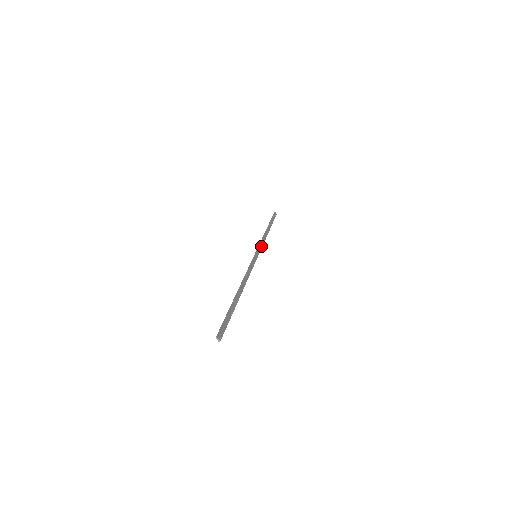
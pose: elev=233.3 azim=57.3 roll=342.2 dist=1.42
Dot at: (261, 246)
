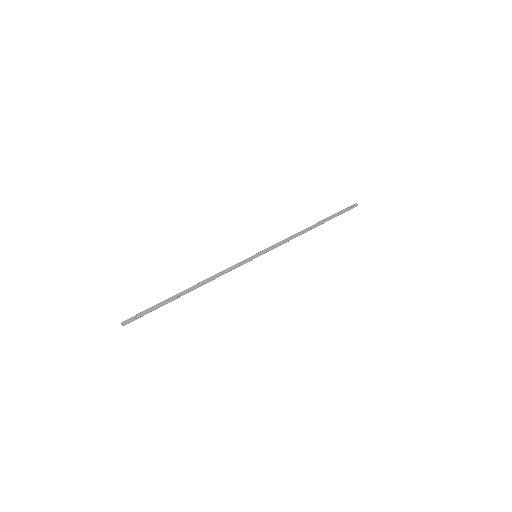
Dot at: (277, 245)
